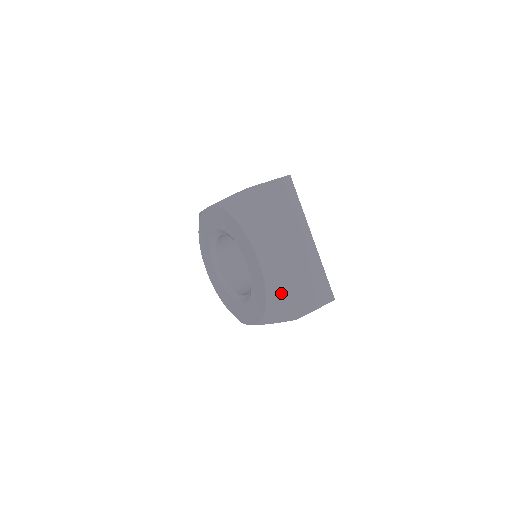
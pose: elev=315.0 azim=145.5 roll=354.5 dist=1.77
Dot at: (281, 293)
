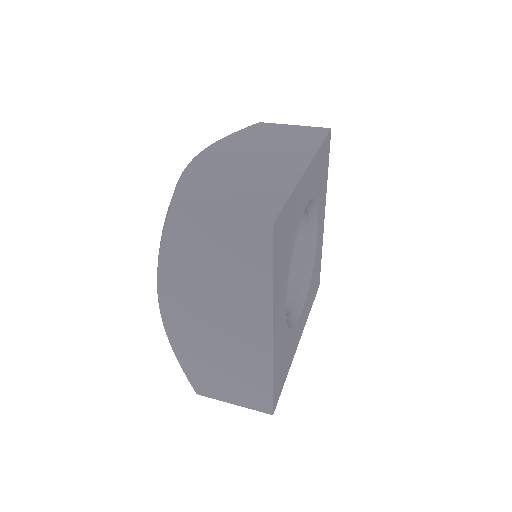
Dot at: (188, 181)
